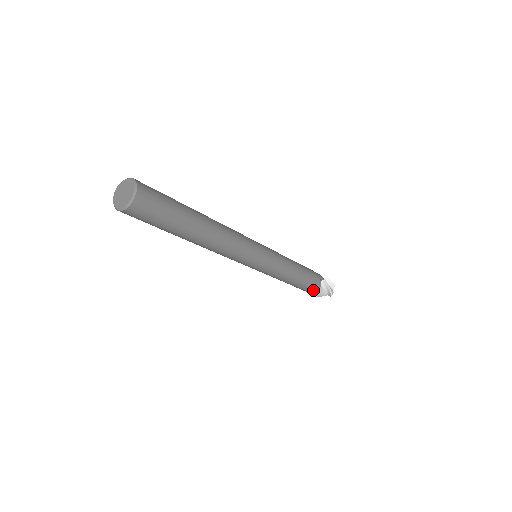
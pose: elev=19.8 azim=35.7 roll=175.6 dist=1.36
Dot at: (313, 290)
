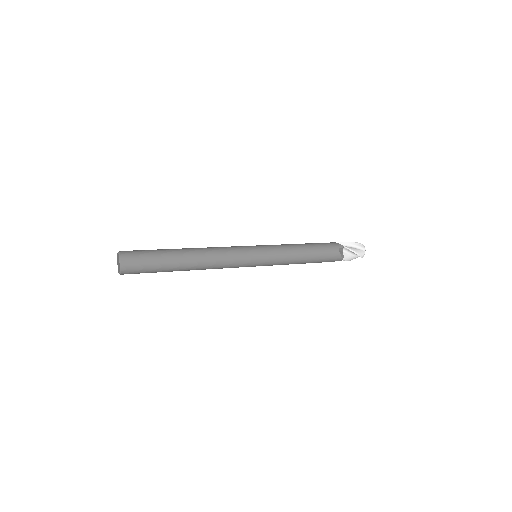
Dot at: (334, 260)
